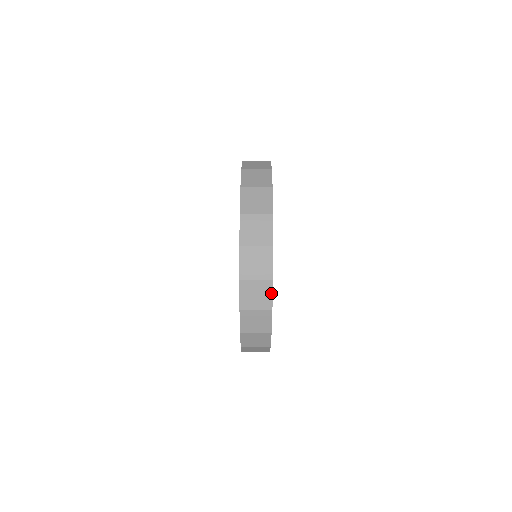
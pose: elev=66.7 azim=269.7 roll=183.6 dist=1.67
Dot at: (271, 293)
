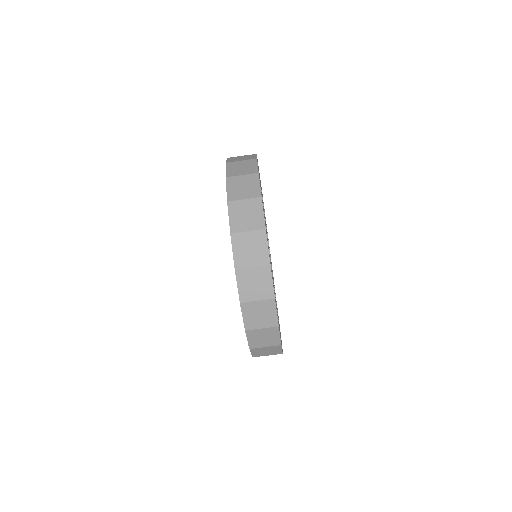
Dot at: (275, 311)
